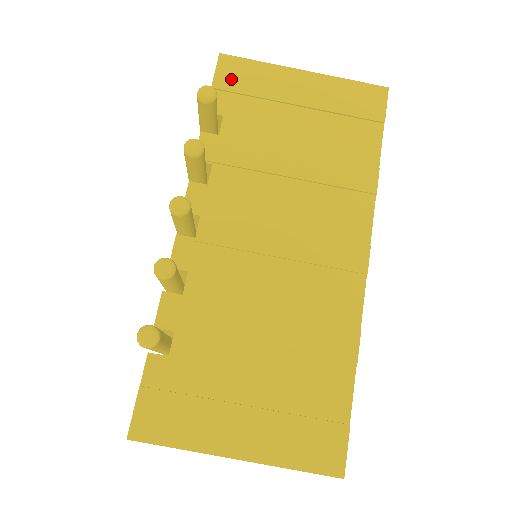
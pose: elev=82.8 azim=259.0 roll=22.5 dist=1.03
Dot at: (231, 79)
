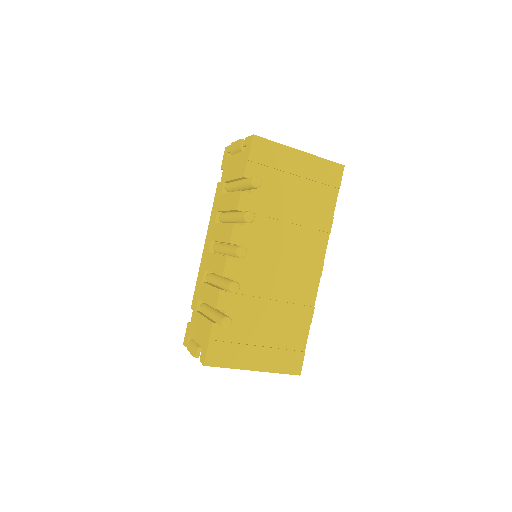
Dot at: (259, 154)
